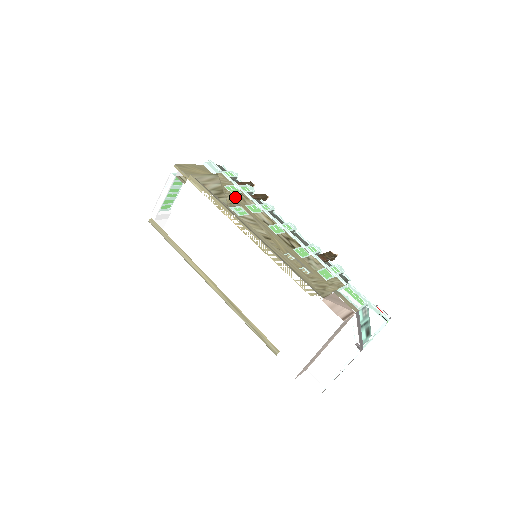
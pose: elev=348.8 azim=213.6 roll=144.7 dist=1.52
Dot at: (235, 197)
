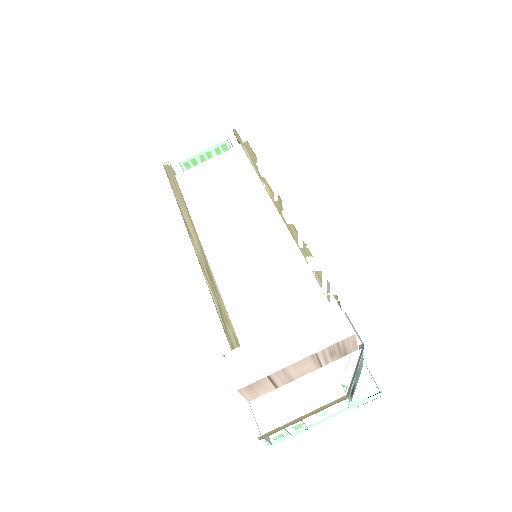
Dot at: occluded
